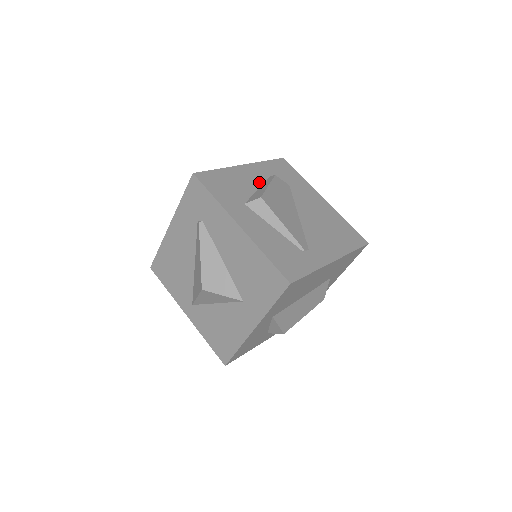
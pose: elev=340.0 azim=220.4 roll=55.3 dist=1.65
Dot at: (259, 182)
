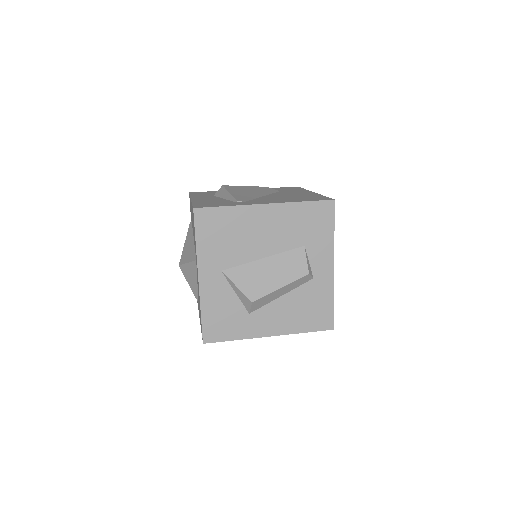
Dot at: occluded
